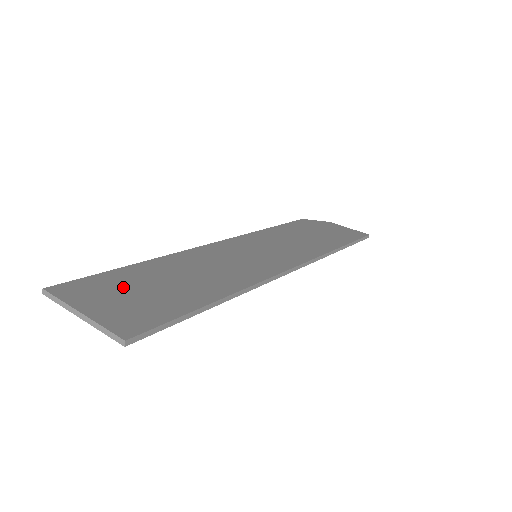
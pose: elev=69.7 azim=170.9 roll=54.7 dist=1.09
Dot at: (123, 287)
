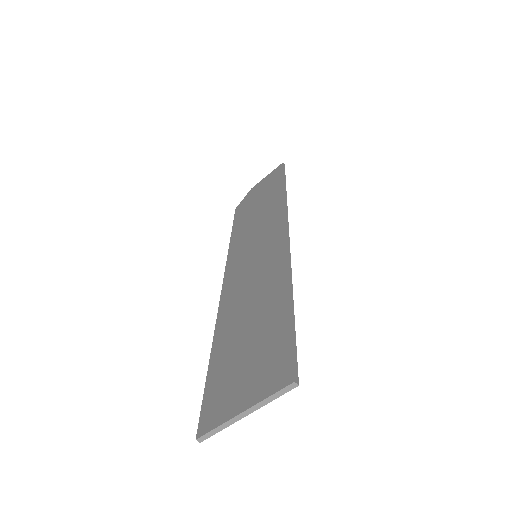
Dot at: (232, 371)
